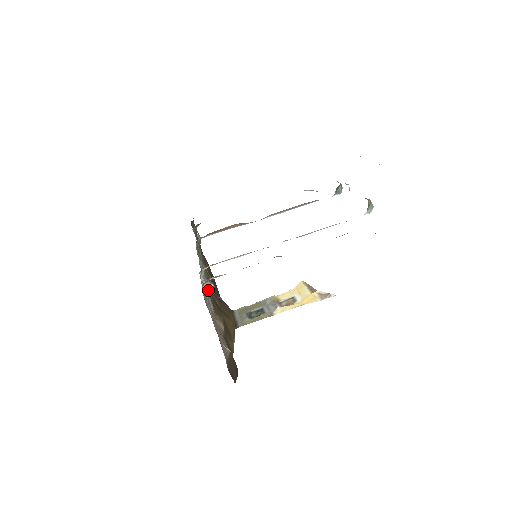
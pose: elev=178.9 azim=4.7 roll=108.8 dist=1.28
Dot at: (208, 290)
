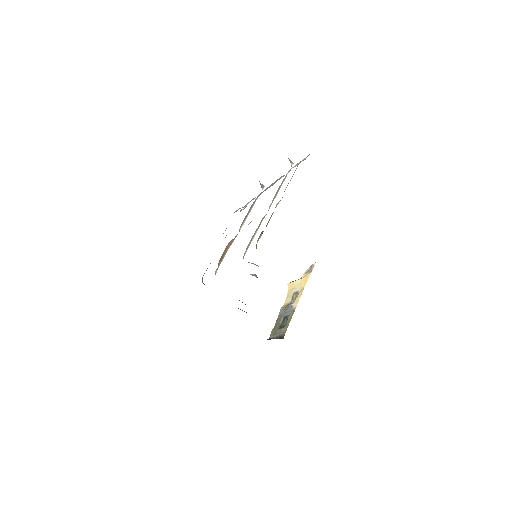
Dot at: occluded
